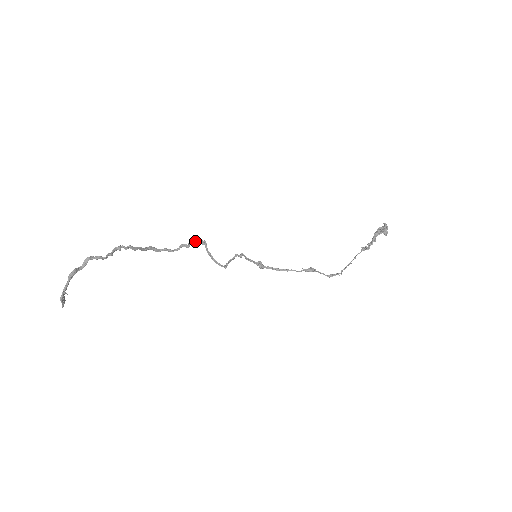
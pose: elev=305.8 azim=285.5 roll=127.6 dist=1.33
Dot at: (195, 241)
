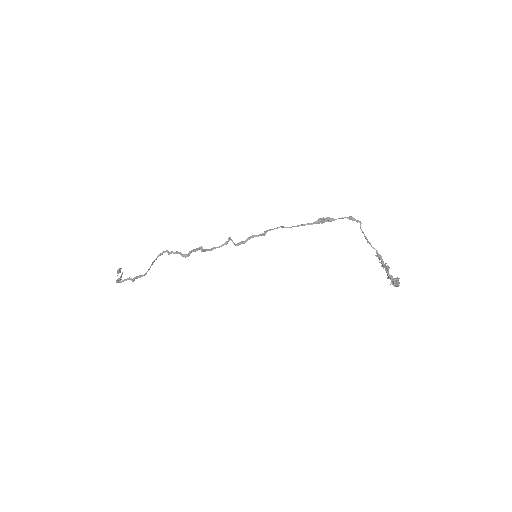
Dot at: occluded
